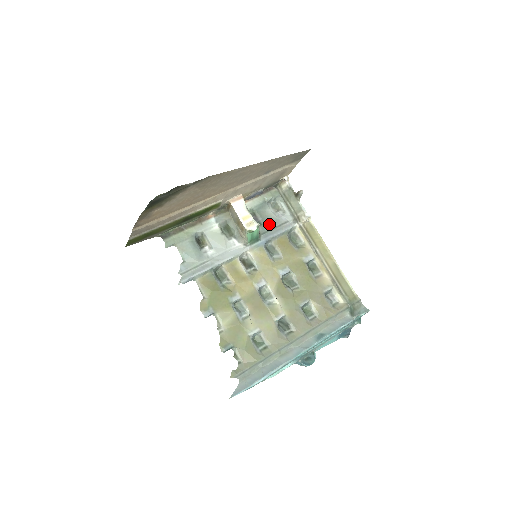
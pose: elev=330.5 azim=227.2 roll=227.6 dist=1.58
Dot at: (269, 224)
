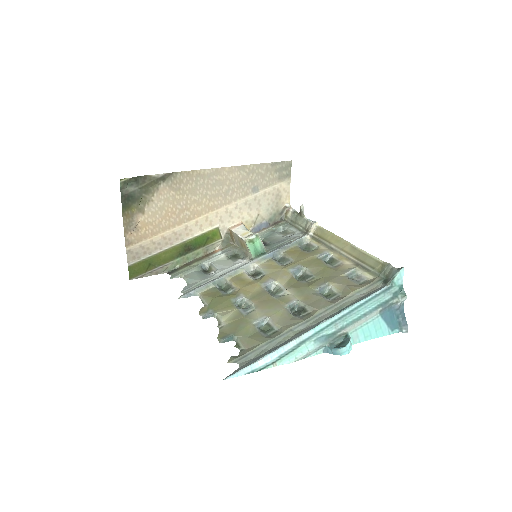
Dot at: (277, 243)
